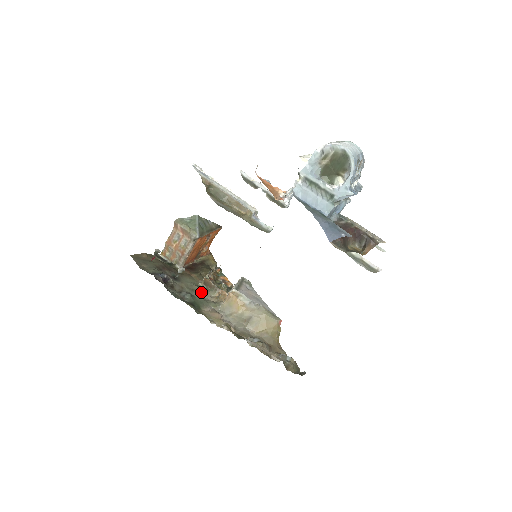
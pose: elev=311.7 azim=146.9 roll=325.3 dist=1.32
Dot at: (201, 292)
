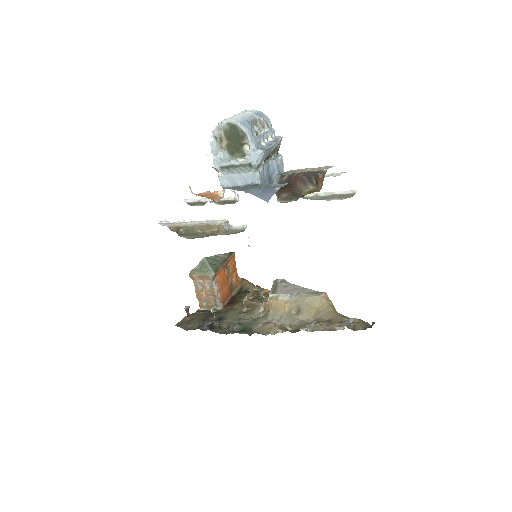
Dot at: (248, 316)
